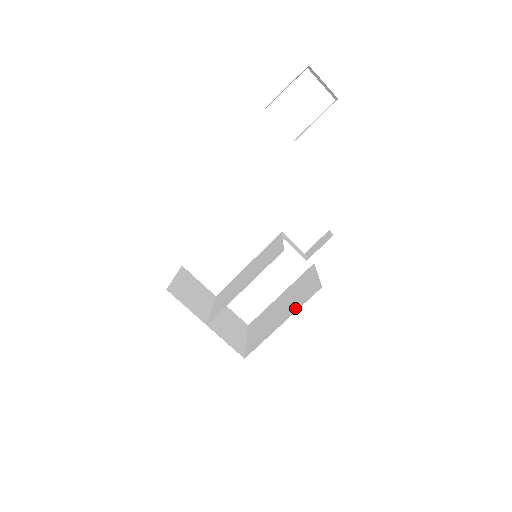
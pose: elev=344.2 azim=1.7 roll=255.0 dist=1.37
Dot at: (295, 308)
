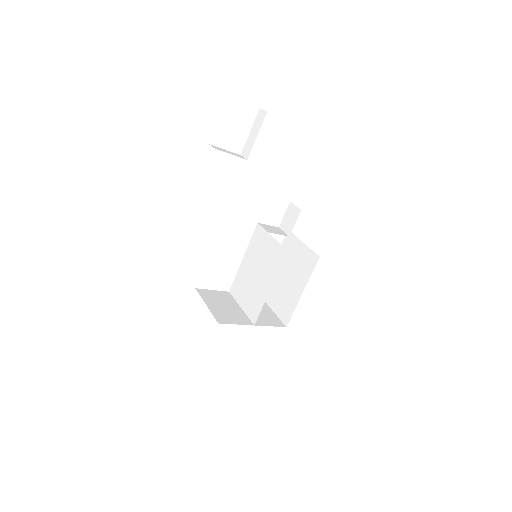
Dot at: (305, 278)
